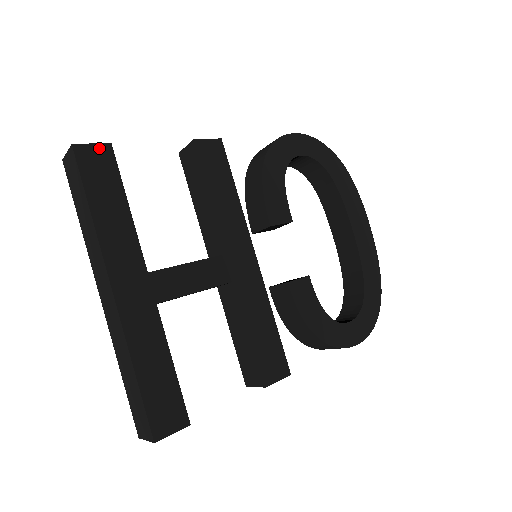
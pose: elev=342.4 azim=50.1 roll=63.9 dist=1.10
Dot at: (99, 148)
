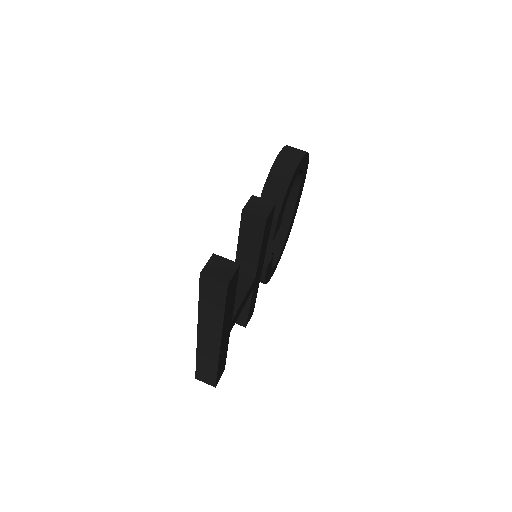
Dot at: (236, 273)
